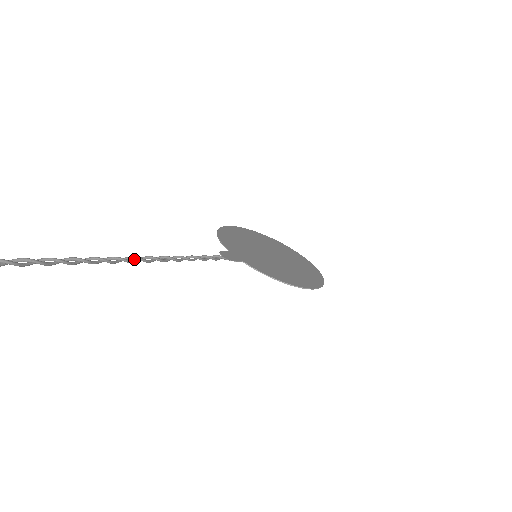
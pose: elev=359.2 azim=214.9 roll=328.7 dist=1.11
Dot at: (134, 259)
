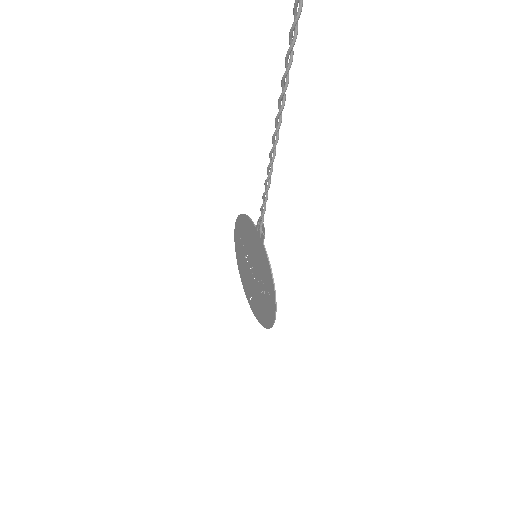
Dot at: (277, 134)
